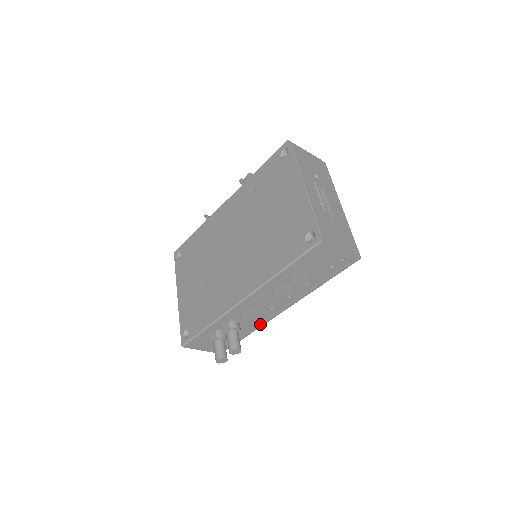
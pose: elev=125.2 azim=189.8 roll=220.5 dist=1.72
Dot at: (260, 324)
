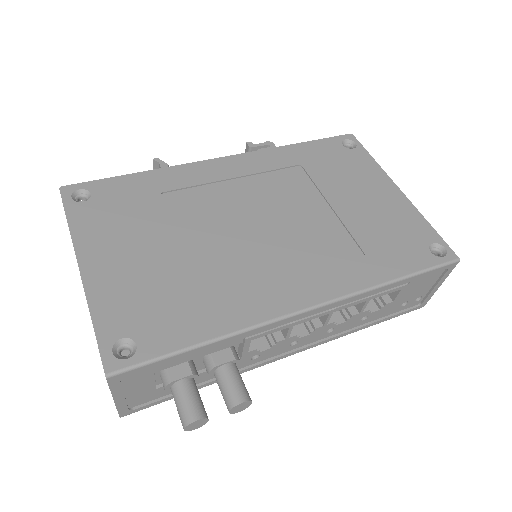
Dot at: (248, 368)
